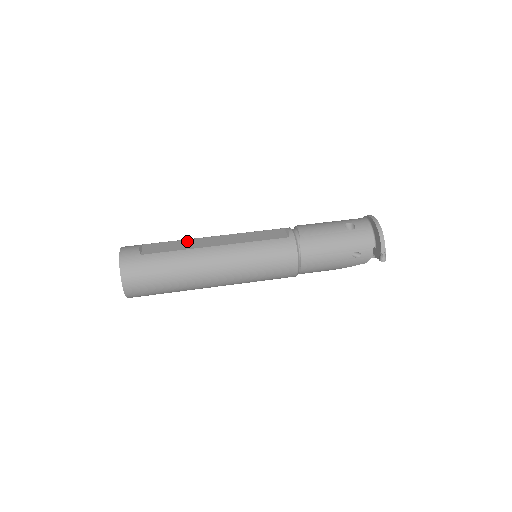
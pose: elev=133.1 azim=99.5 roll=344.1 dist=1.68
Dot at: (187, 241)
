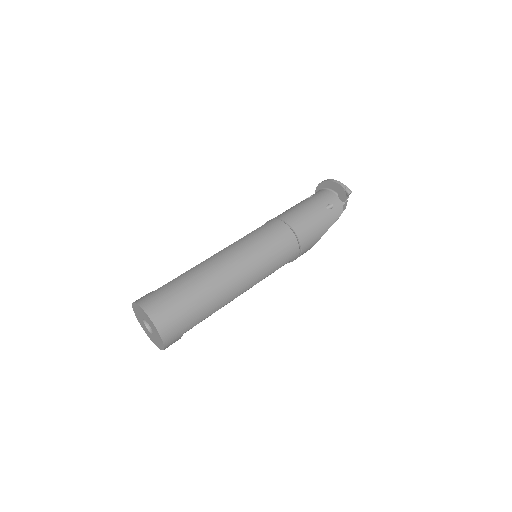
Dot at: occluded
